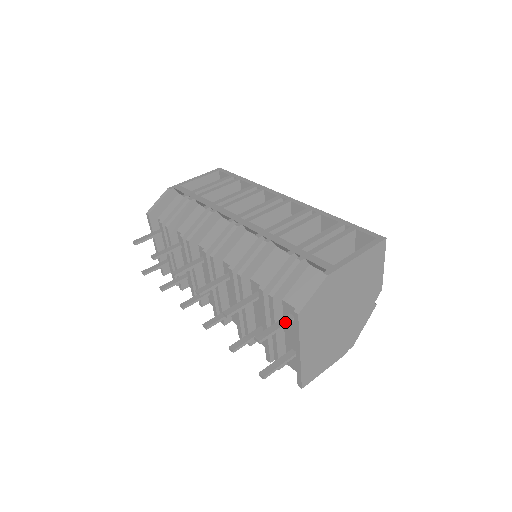
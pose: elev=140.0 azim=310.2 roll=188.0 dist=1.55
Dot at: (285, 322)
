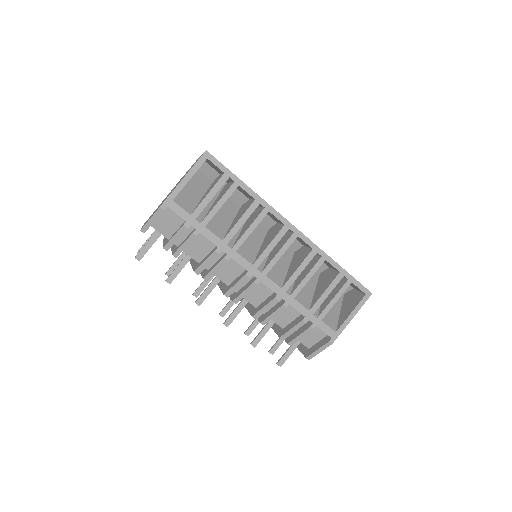
Dot at: (295, 348)
